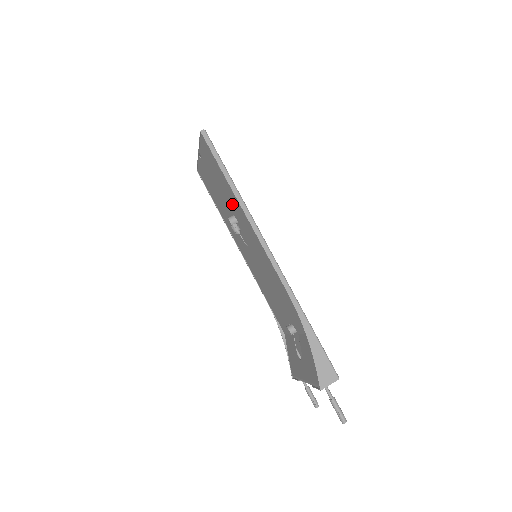
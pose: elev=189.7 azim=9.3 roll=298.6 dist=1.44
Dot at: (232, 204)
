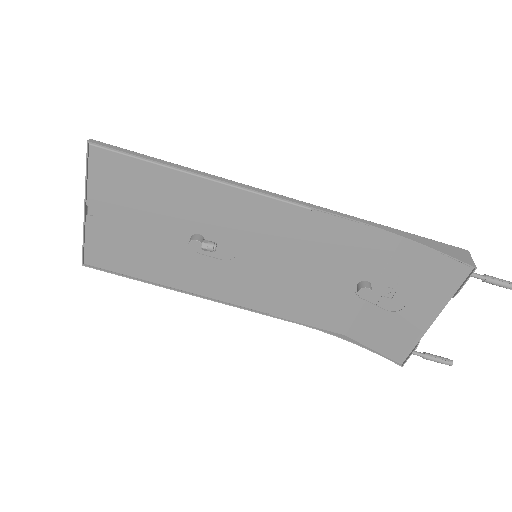
Dot at: (188, 208)
